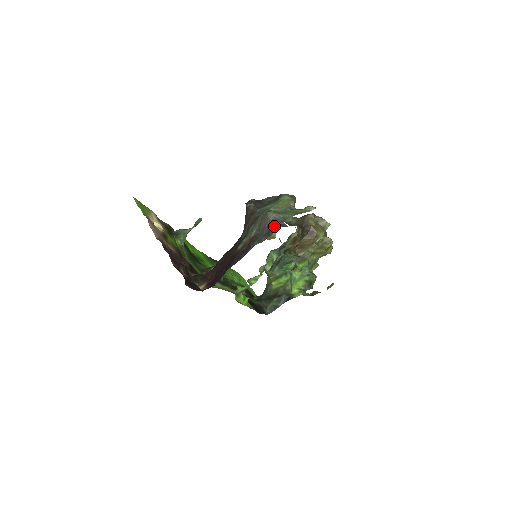
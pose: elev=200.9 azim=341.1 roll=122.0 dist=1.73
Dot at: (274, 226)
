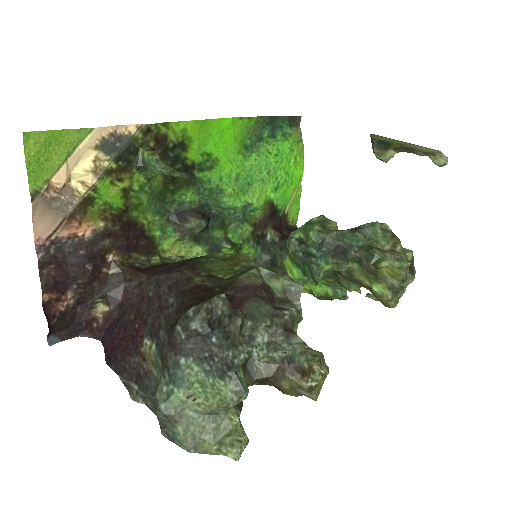
Dot at: (159, 423)
